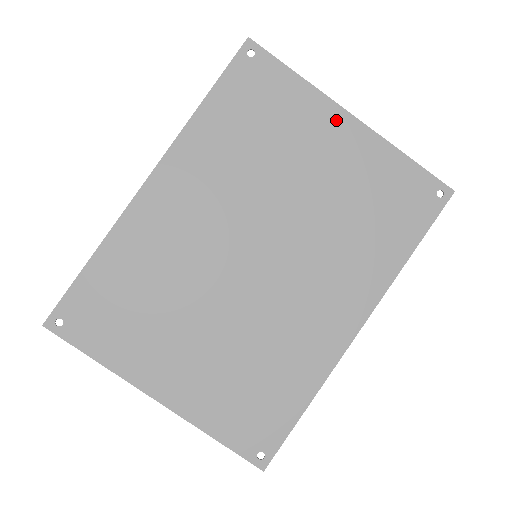
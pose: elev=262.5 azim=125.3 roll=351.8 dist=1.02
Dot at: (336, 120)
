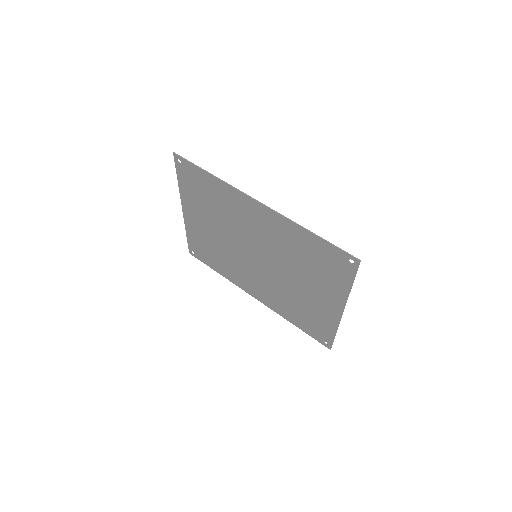
Dot at: (337, 303)
